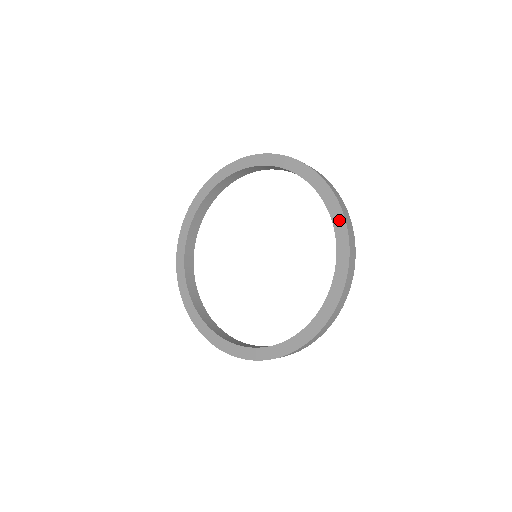
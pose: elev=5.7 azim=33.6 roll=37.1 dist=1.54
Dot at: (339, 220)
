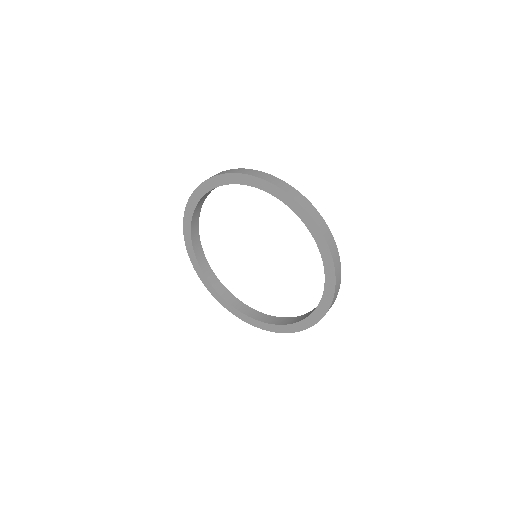
Dot at: (330, 290)
